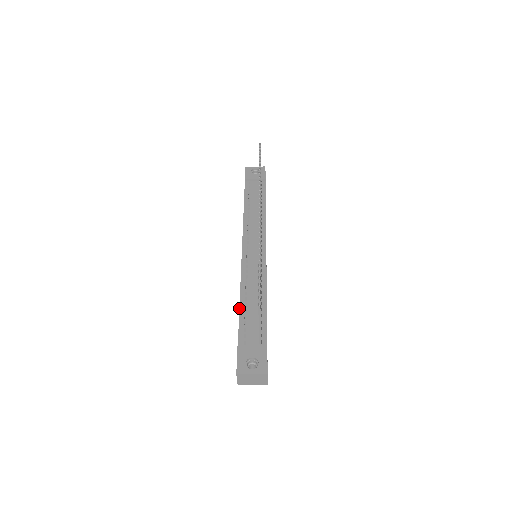
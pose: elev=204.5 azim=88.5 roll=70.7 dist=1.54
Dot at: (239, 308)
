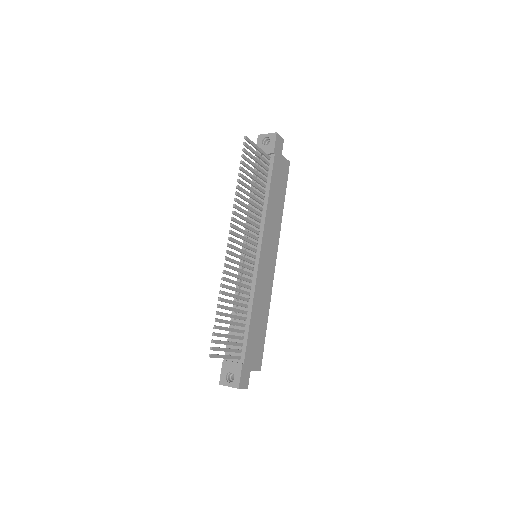
Dot at: occluded
